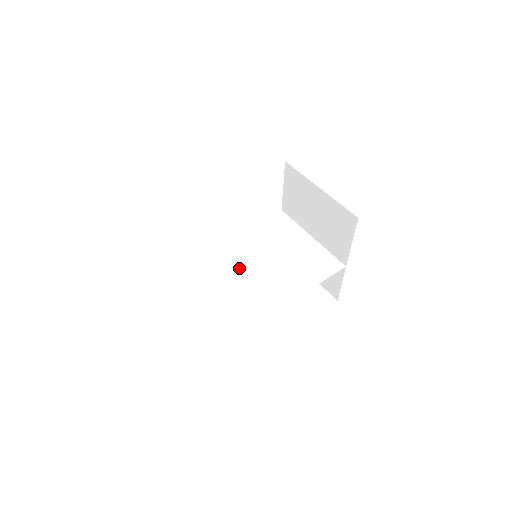
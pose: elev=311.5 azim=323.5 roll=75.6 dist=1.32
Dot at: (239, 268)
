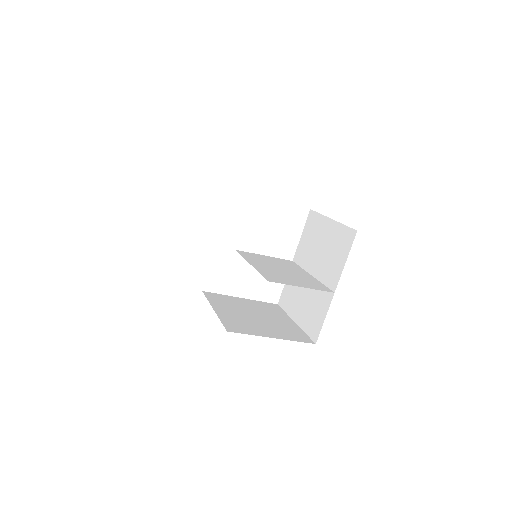
Dot at: (234, 297)
